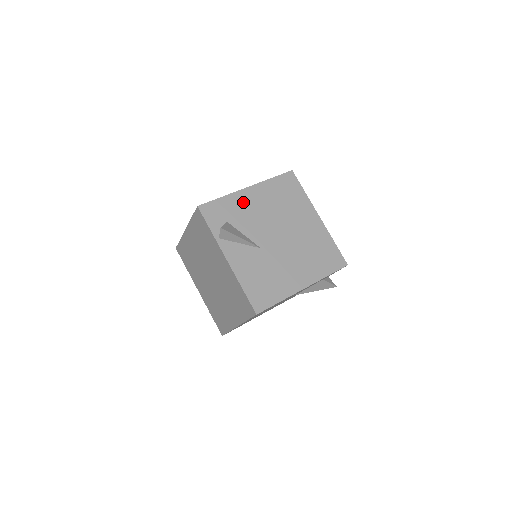
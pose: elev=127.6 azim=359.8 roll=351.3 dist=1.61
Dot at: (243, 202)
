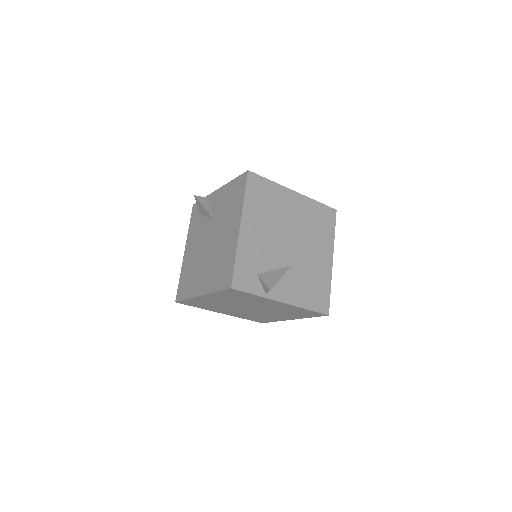
Dot at: (250, 244)
